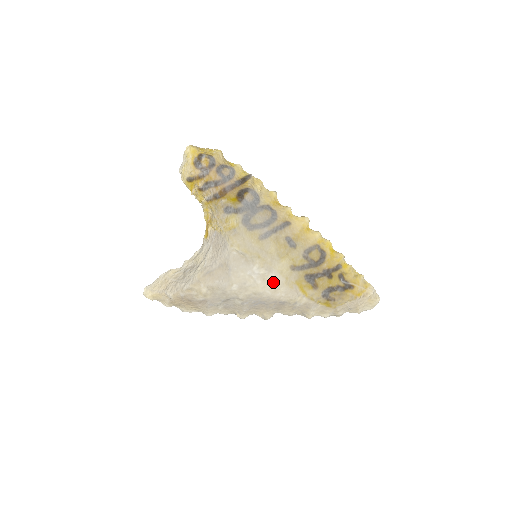
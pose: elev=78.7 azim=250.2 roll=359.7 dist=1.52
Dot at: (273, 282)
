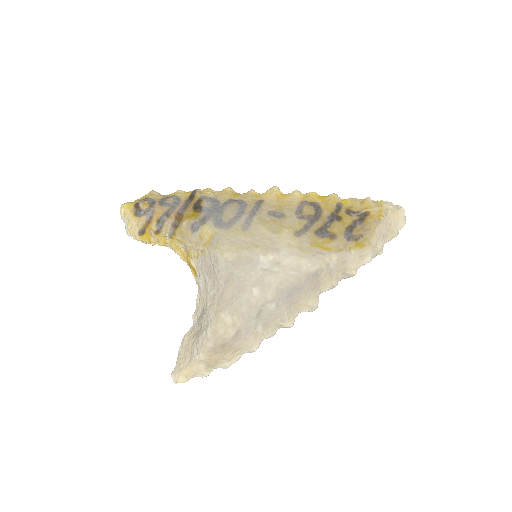
Dot at: (289, 260)
